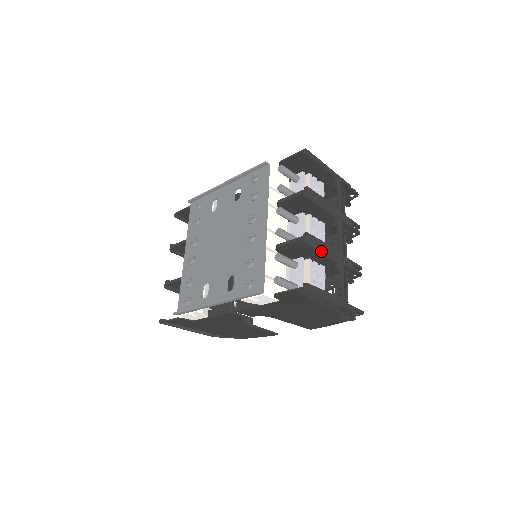
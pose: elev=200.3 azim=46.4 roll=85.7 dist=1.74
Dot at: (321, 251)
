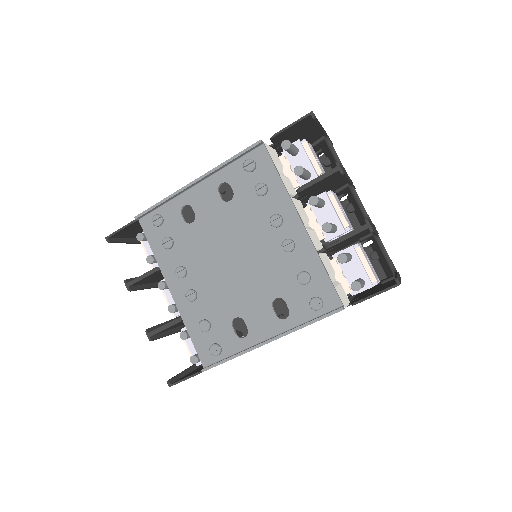
Dot at: (375, 232)
